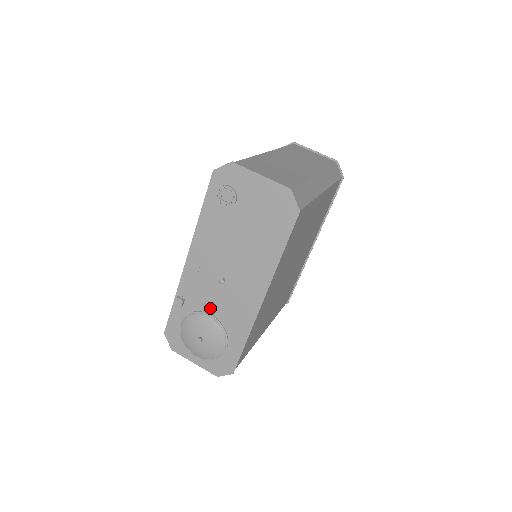
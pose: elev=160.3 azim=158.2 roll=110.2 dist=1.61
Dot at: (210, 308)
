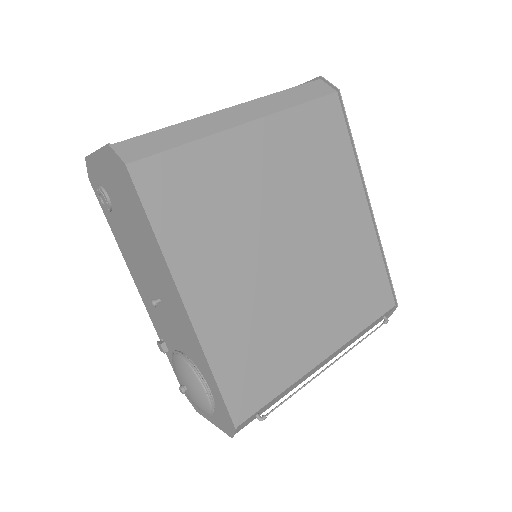
Dot at: (176, 343)
